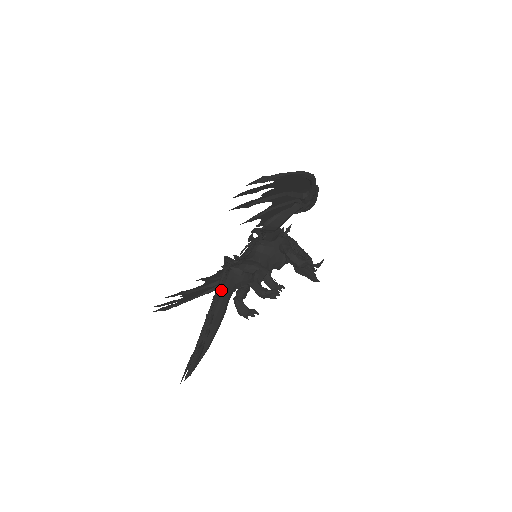
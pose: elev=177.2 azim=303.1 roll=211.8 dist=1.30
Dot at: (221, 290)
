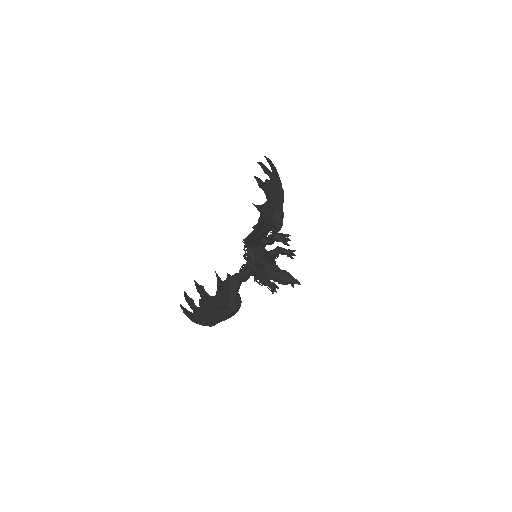
Dot at: occluded
